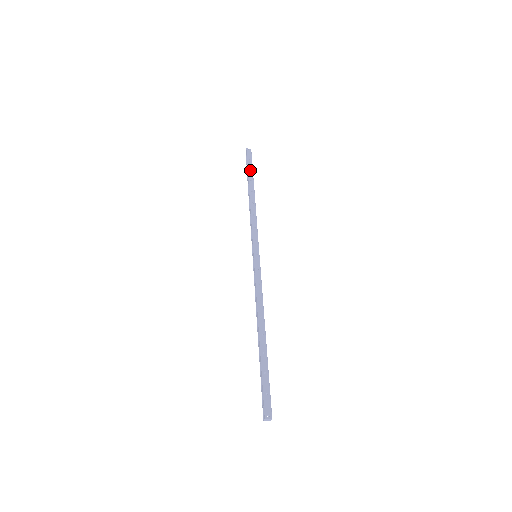
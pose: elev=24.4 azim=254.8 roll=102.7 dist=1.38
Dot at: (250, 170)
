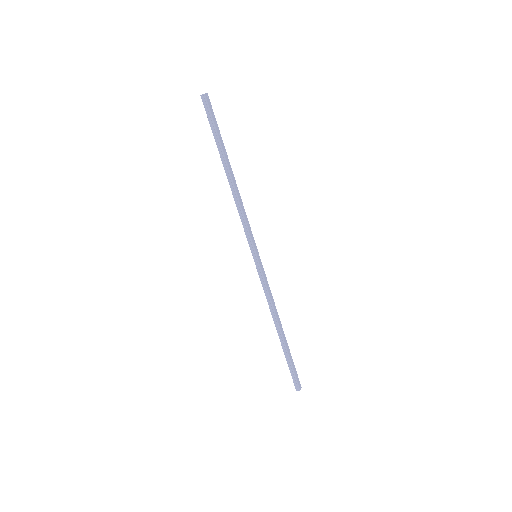
Dot at: (219, 135)
